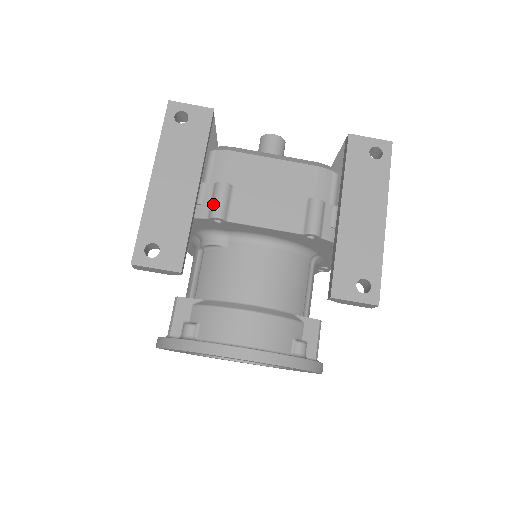
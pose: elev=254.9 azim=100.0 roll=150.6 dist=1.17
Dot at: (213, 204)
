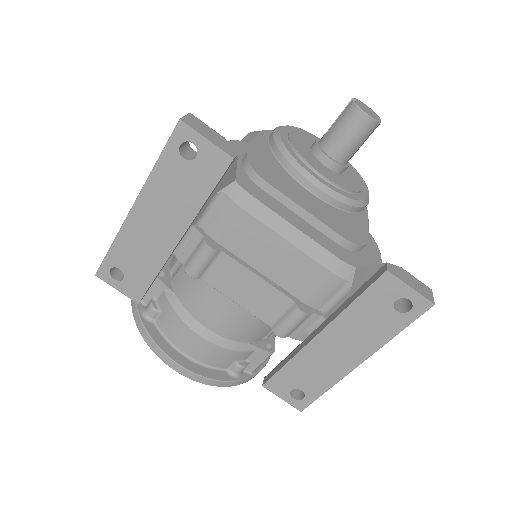
Dot at: (191, 260)
